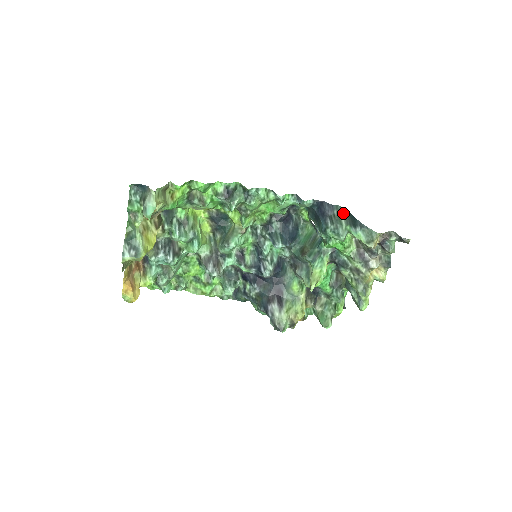
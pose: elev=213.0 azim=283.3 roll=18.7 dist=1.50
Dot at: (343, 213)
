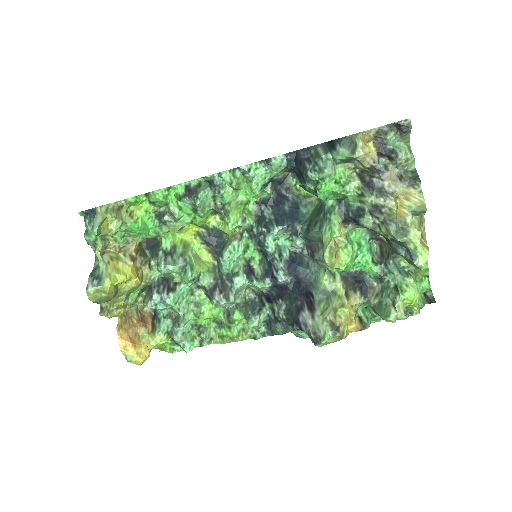
Dot at: (321, 147)
